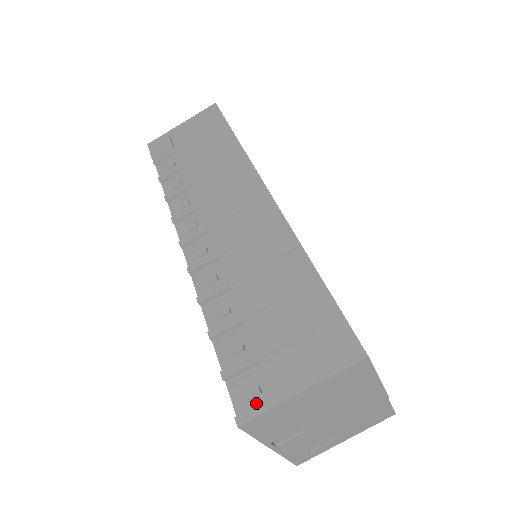
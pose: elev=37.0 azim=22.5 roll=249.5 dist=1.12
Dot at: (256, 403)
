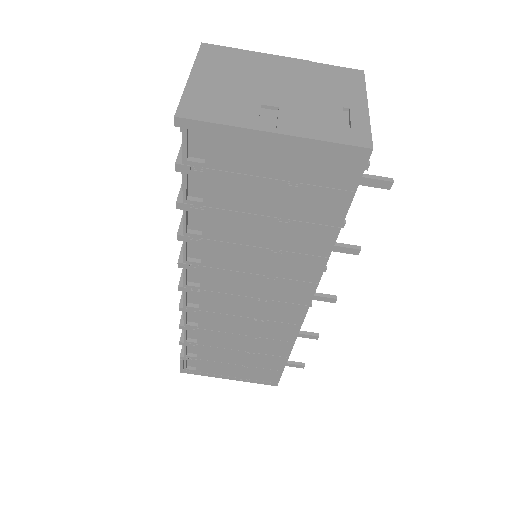
Dot at: occluded
